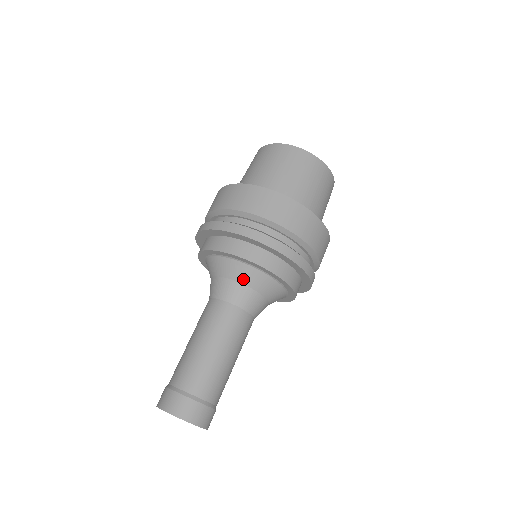
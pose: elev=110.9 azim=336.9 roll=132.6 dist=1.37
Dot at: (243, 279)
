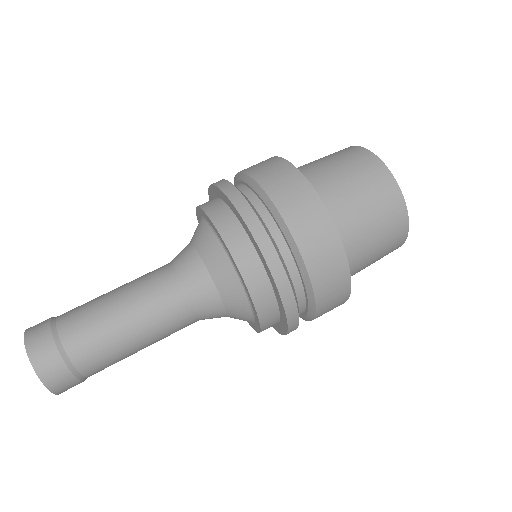
Dot at: (194, 237)
